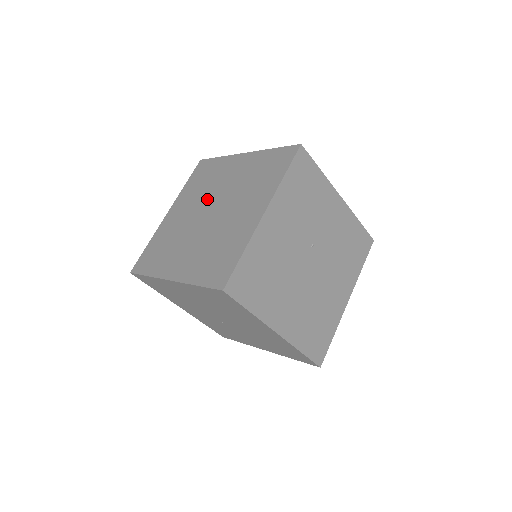
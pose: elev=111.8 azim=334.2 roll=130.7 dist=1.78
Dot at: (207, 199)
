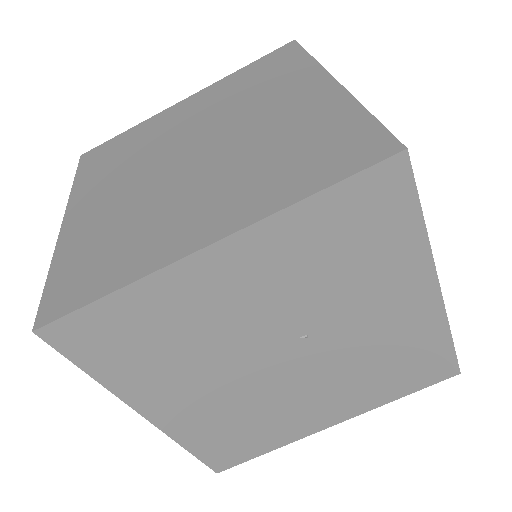
Dot at: (219, 123)
